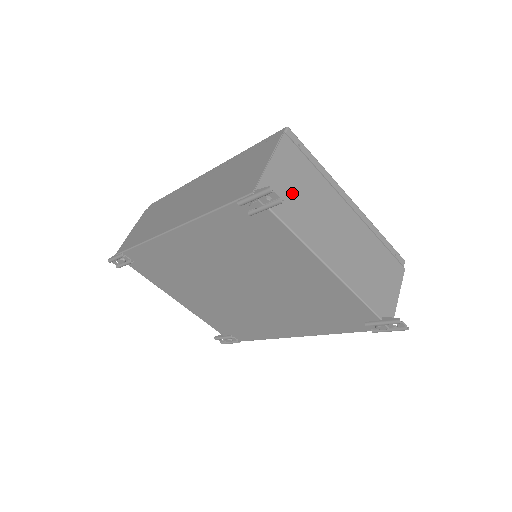
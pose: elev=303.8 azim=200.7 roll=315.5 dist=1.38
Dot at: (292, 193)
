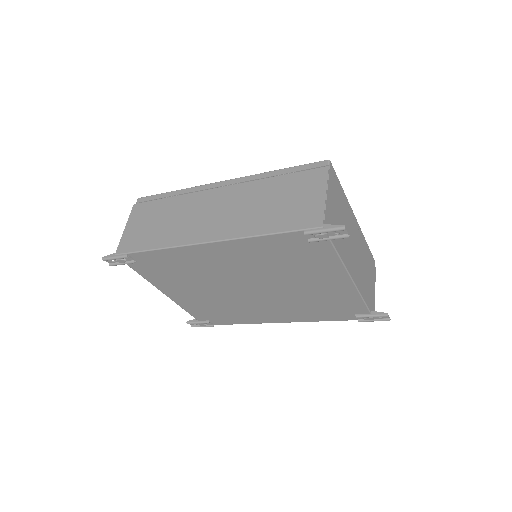
Dot at: (336, 221)
